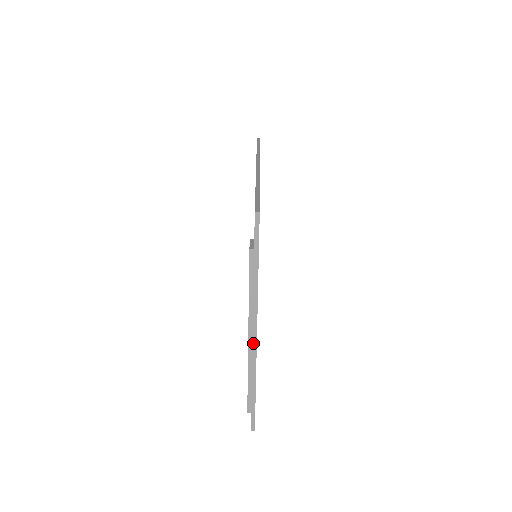
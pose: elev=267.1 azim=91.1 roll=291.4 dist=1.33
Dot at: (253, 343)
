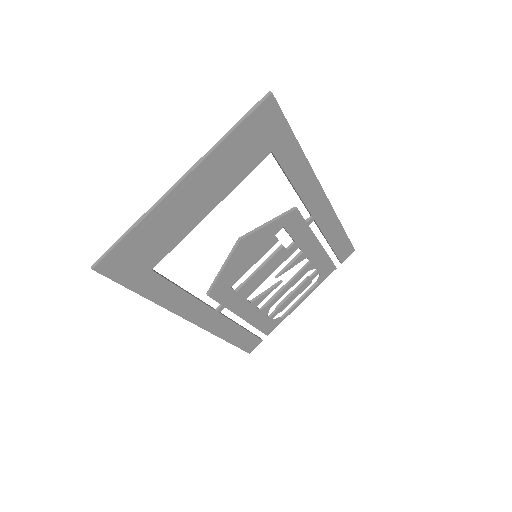
Dot at: (173, 186)
